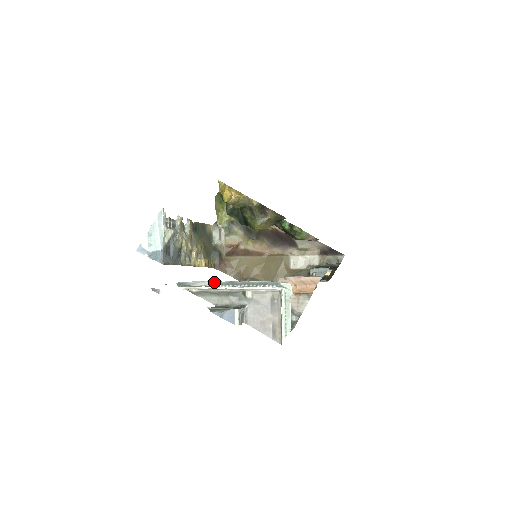
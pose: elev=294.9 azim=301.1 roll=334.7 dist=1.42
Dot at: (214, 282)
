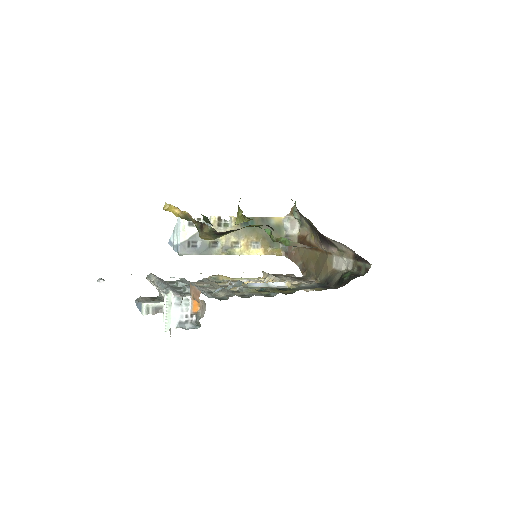
Dot at: (156, 279)
